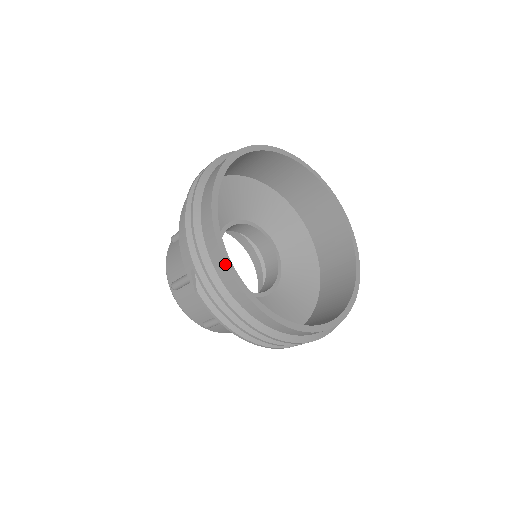
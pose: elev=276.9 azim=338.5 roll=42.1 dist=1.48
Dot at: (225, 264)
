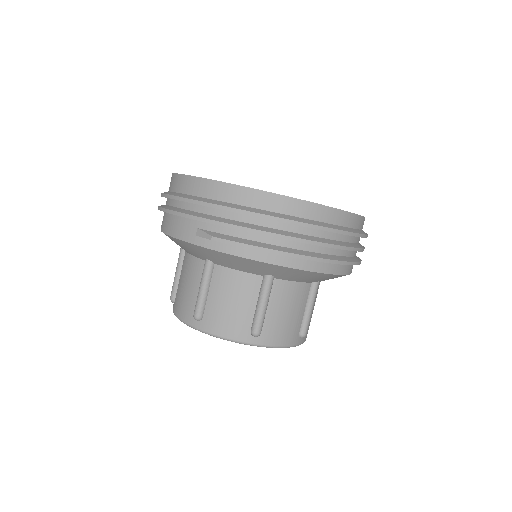
Dot at: (218, 182)
